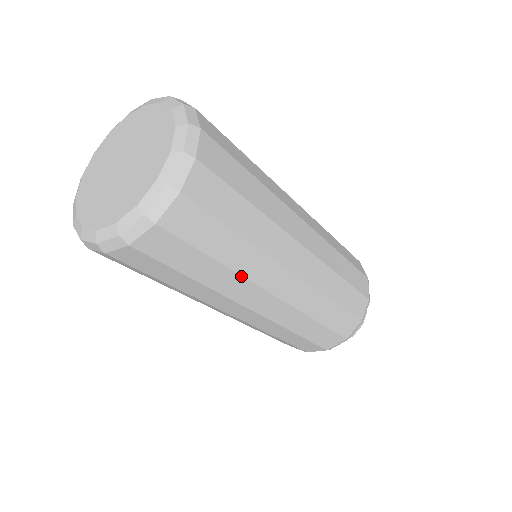
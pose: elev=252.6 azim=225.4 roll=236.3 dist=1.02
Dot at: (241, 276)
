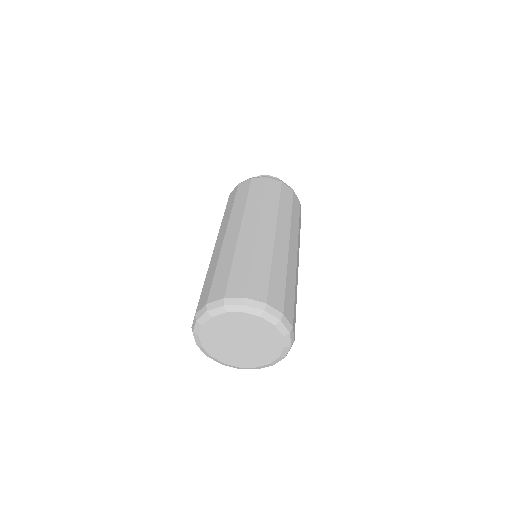
Dot at: occluded
